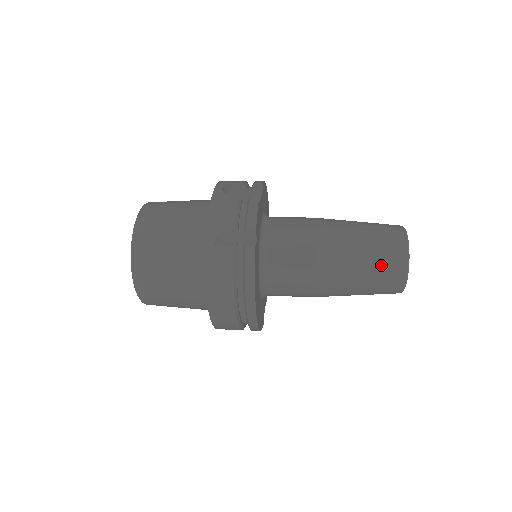
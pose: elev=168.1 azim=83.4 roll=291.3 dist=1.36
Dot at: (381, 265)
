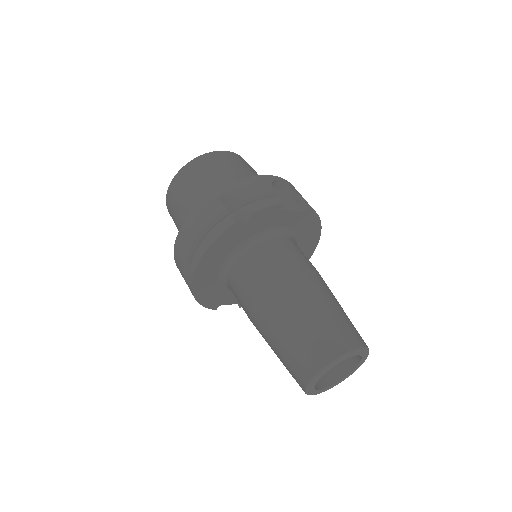
Dot at: (306, 343)
